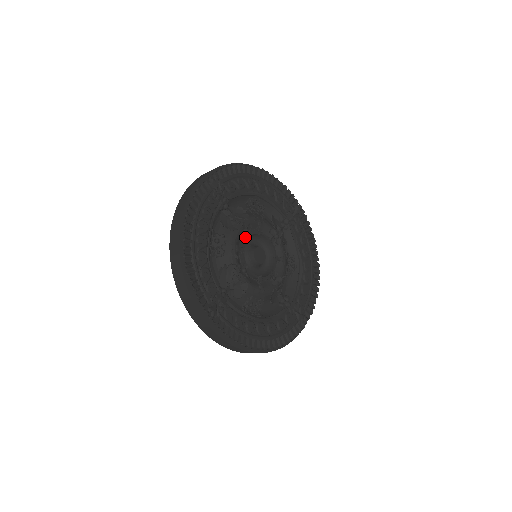
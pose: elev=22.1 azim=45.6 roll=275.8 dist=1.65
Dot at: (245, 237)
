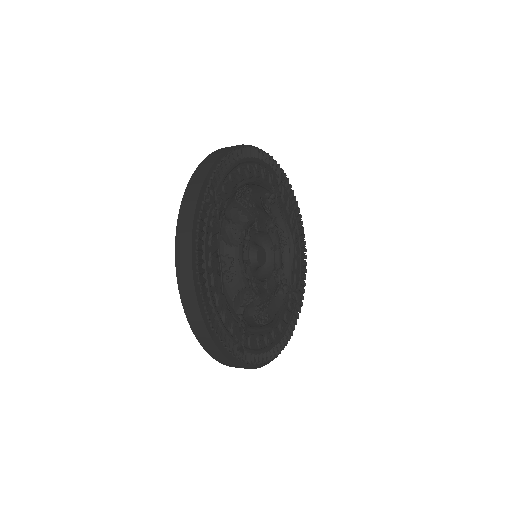
Dot at: (247, 244)
